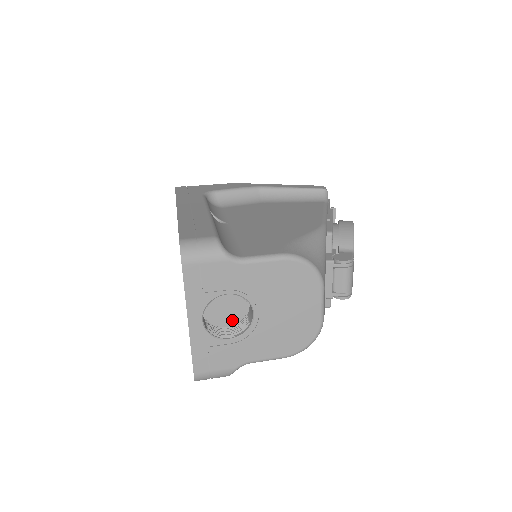
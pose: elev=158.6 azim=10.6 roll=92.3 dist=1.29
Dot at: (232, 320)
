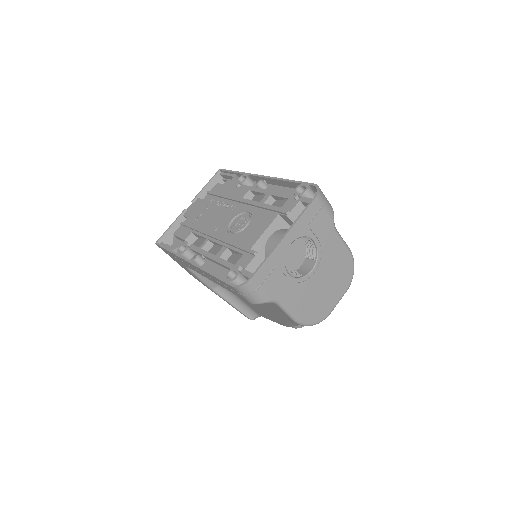
Dot at: (286, 266)
